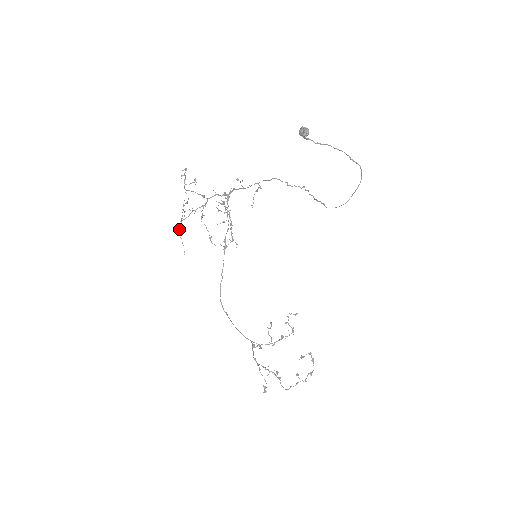
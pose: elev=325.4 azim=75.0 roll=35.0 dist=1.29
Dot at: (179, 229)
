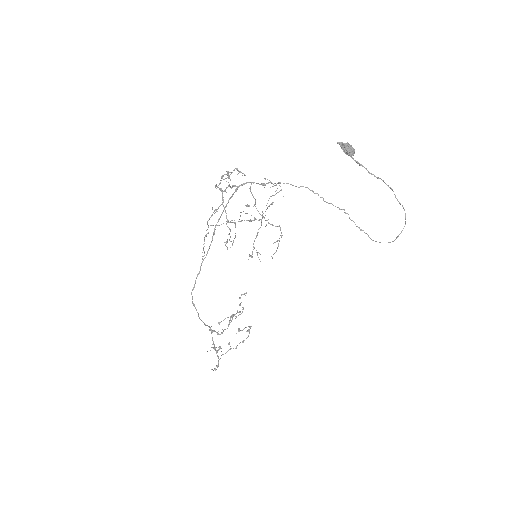
Dot at: (206, 236)
